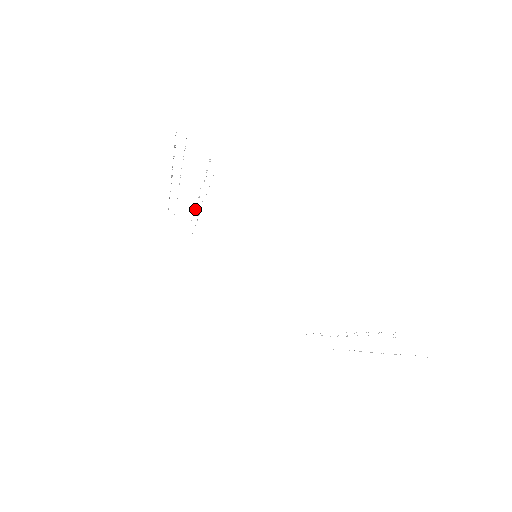
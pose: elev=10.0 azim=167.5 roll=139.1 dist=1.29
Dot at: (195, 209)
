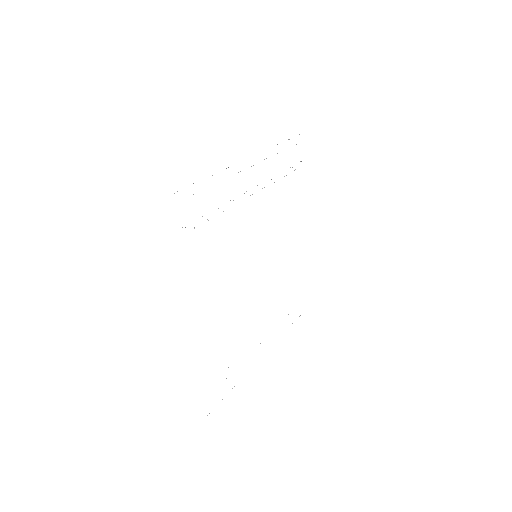
Dot at: occluded
